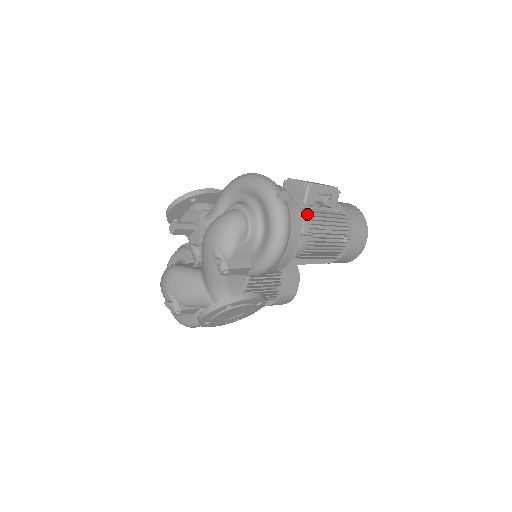
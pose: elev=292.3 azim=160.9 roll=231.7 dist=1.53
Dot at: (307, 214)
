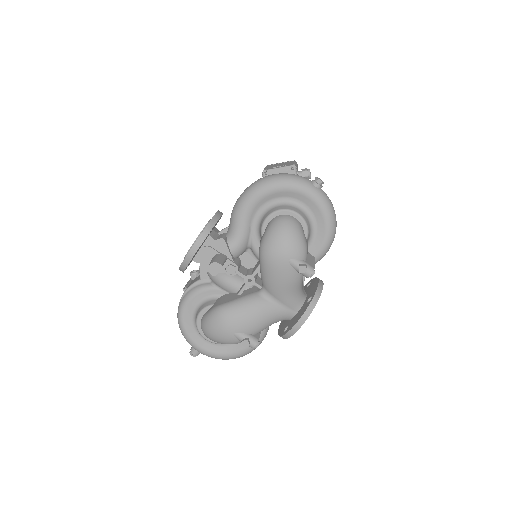
Dot at: occluded
